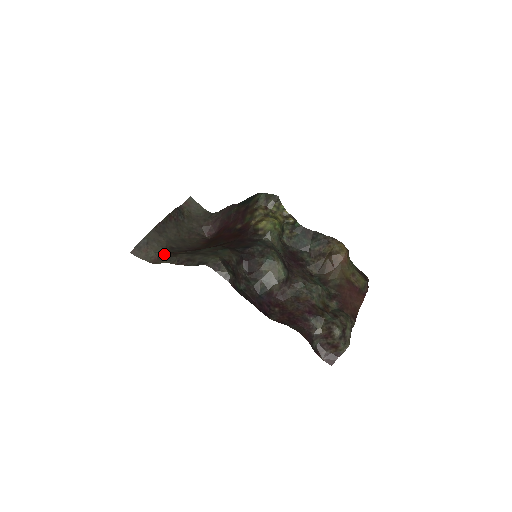
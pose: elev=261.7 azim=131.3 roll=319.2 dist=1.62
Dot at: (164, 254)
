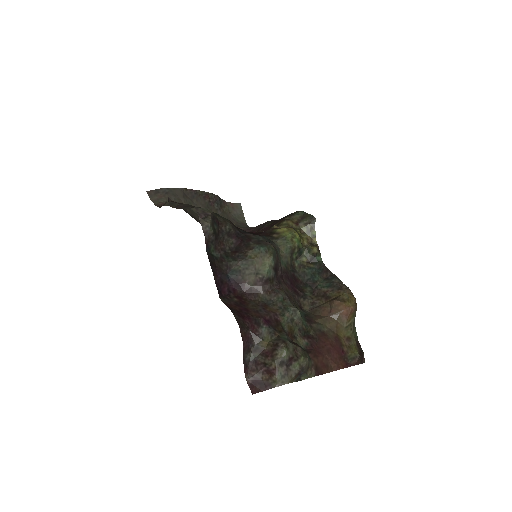
Dot at: occluded
